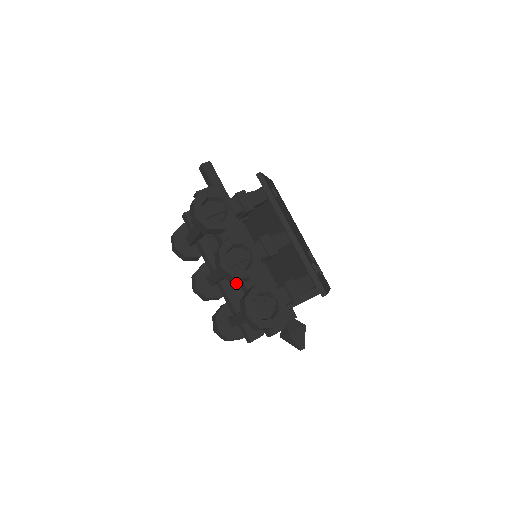
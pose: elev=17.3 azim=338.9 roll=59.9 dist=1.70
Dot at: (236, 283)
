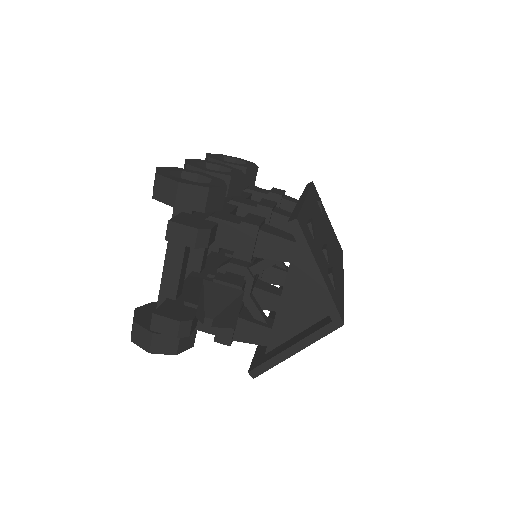
Dot at: occluded
